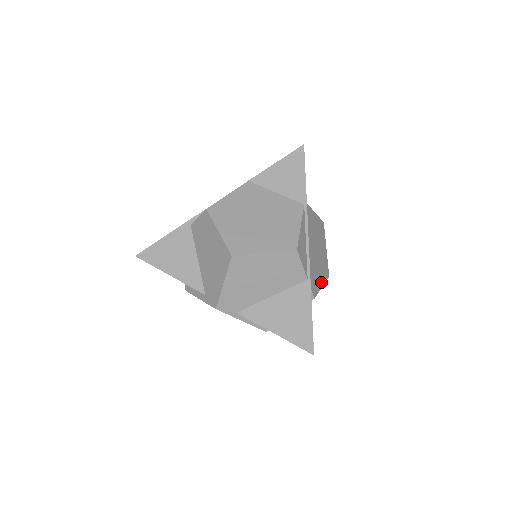
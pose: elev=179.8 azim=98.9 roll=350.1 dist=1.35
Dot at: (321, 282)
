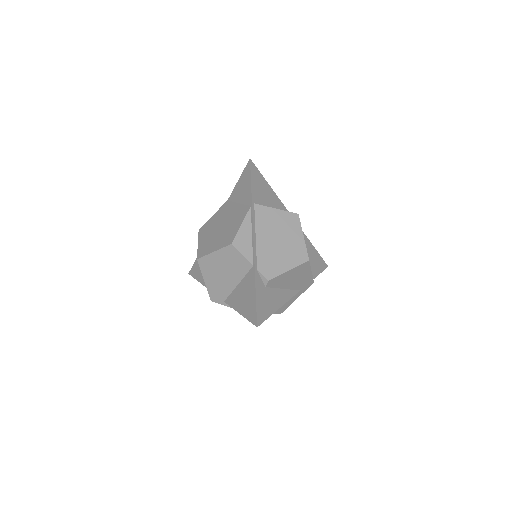
Dot at: (287, 266)
